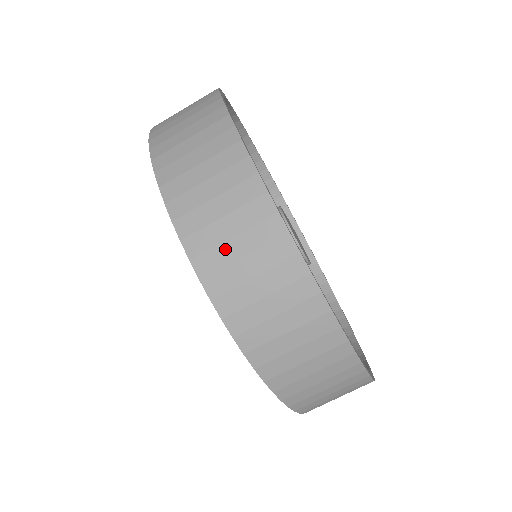
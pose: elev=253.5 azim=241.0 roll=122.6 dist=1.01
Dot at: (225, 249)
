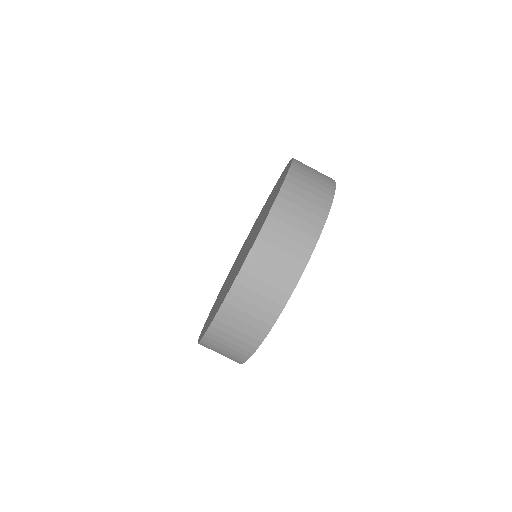
Dot at: (251, 294)
